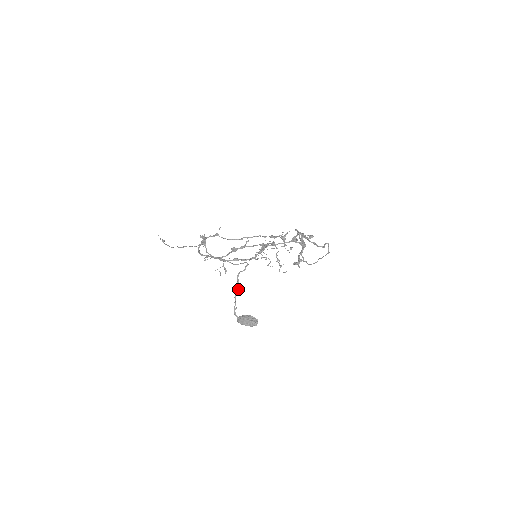
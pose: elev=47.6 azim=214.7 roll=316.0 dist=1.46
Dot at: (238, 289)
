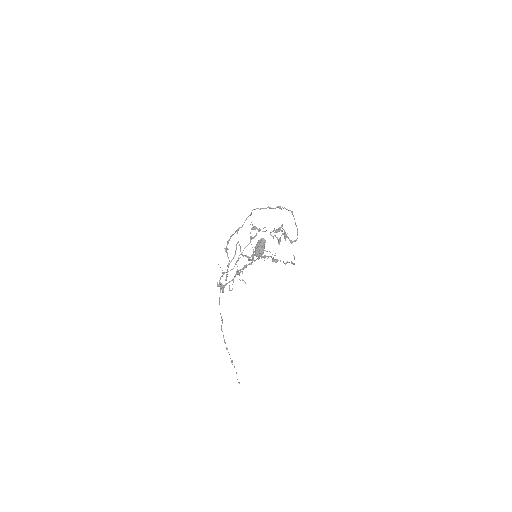
Dot at: (248, 258)
